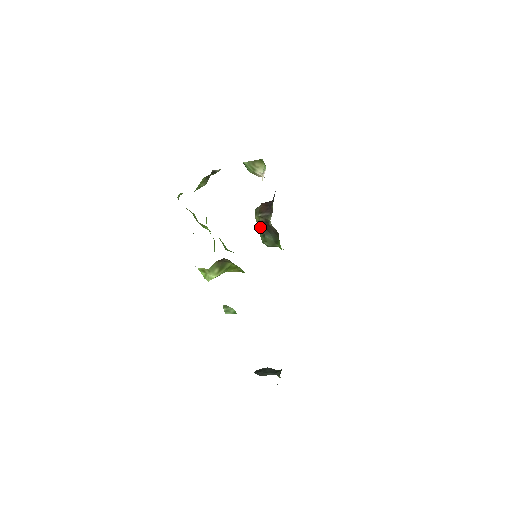
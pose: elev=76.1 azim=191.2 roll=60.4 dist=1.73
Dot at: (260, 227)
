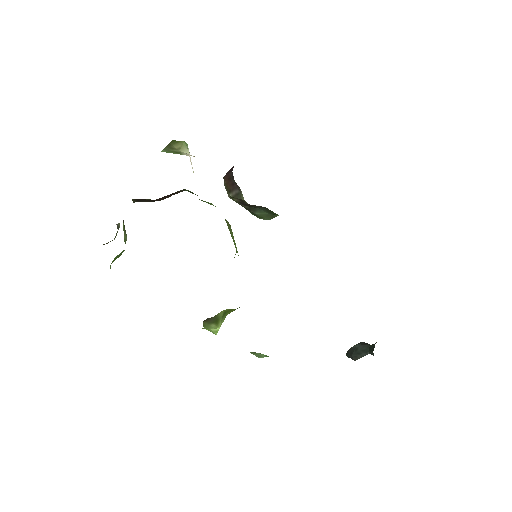
Dot at: occluded
